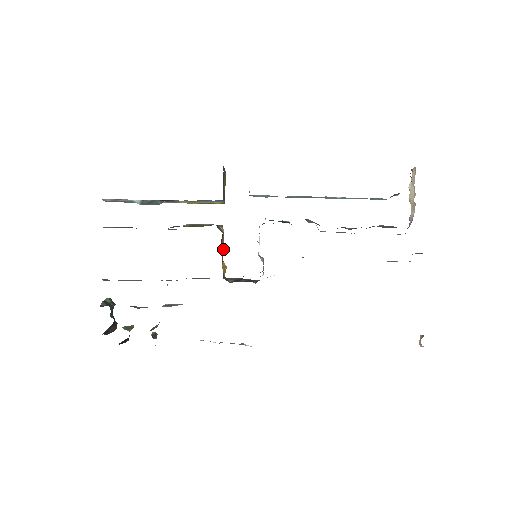
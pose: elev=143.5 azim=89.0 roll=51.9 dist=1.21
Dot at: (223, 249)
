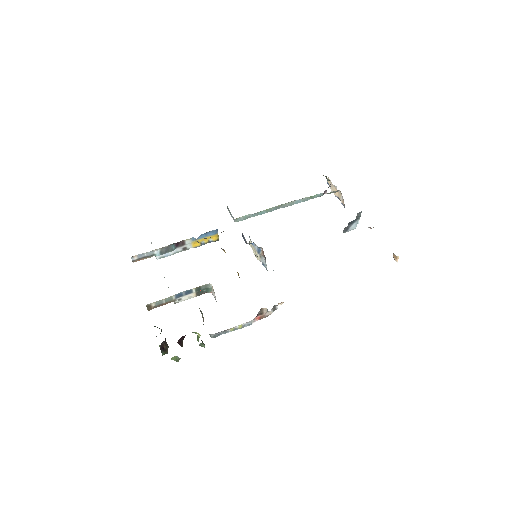
Dot at: occluded
